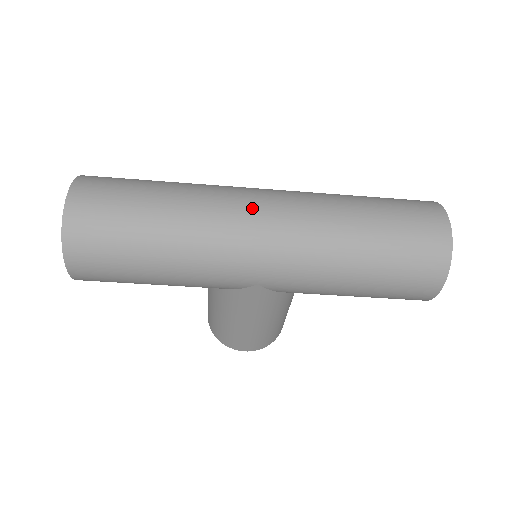
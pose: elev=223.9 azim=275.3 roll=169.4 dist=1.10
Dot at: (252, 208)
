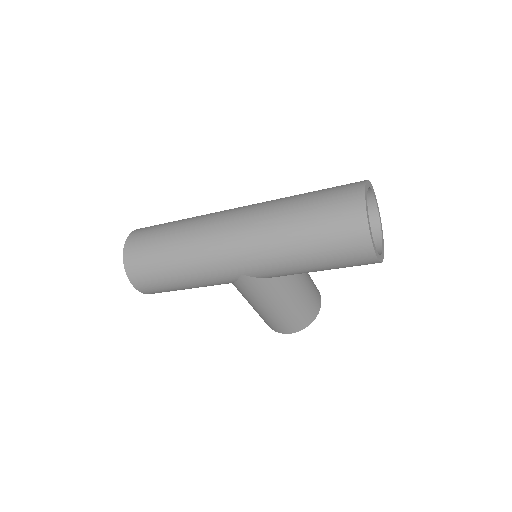
Dot at: (223, 223)
